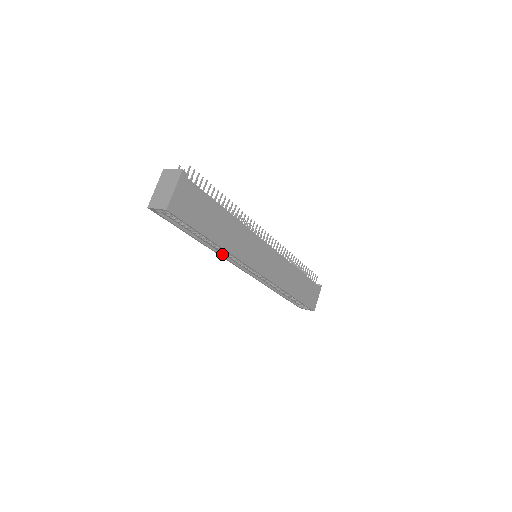
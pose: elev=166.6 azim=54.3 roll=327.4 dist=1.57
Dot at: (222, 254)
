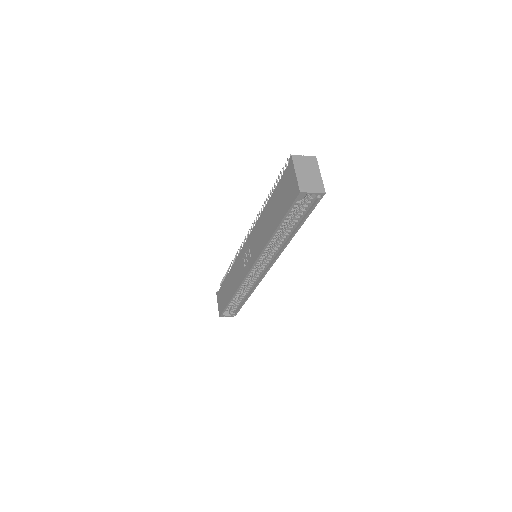
Dot at: (262, 252)
